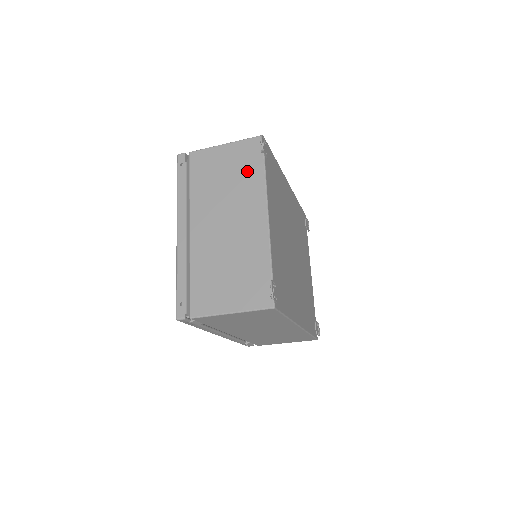
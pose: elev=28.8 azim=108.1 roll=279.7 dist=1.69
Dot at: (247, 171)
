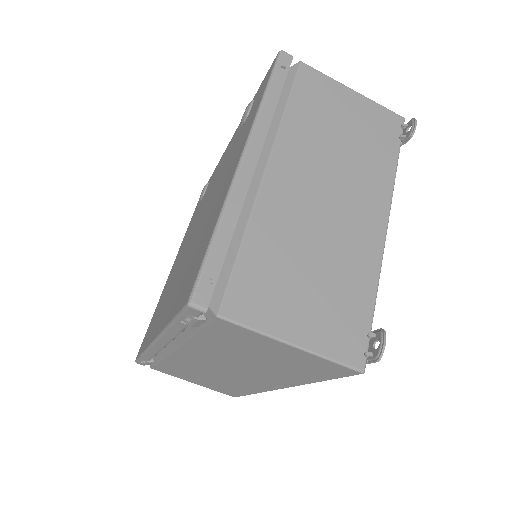
Dot at: (375, 147)
